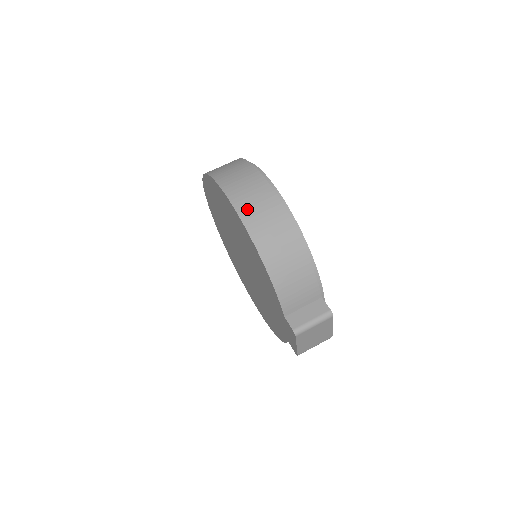
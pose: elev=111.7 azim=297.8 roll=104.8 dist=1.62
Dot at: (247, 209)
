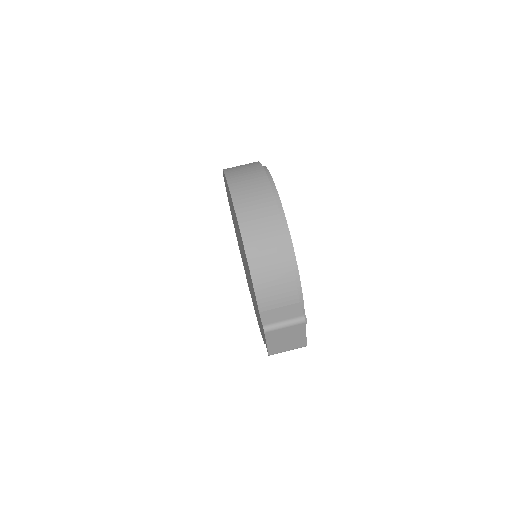
Dot at: (244, 204)
